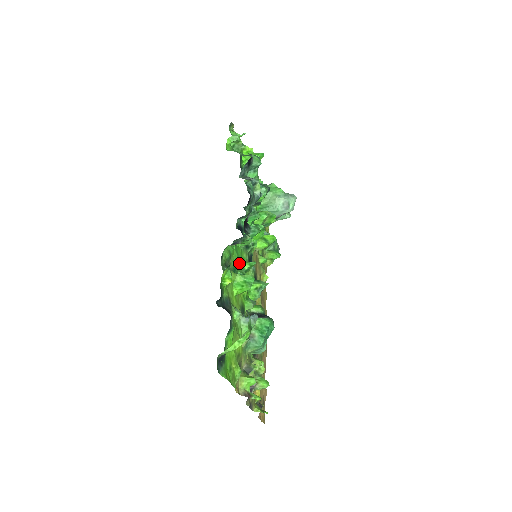
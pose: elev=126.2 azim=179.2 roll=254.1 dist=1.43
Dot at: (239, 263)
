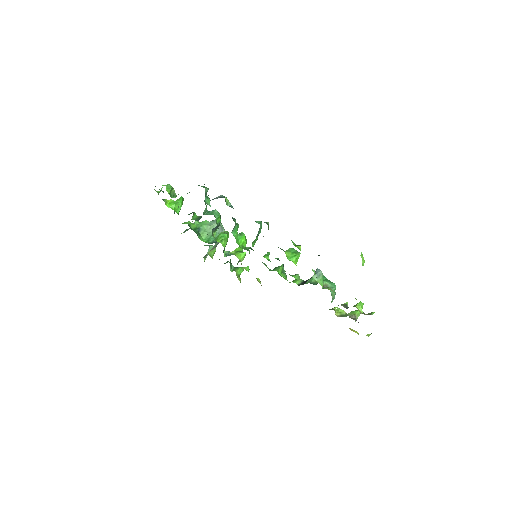
Dot at: occluded
